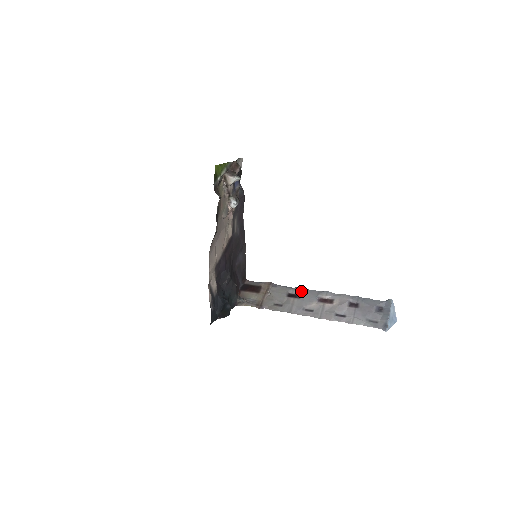
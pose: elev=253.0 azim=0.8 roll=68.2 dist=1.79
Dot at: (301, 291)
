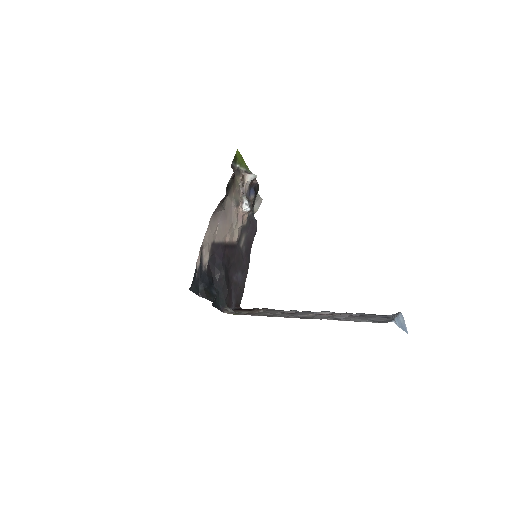
Dot at: (298, 311)
